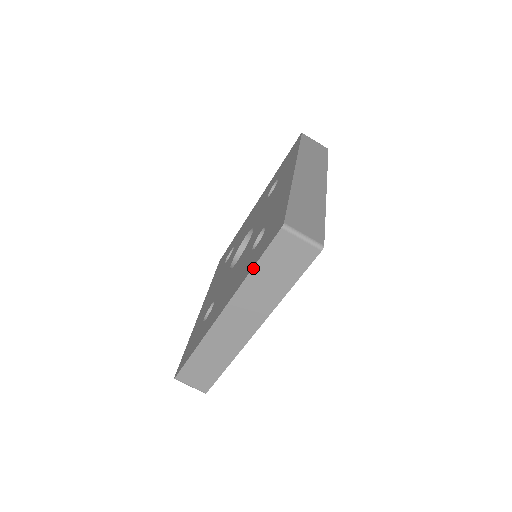
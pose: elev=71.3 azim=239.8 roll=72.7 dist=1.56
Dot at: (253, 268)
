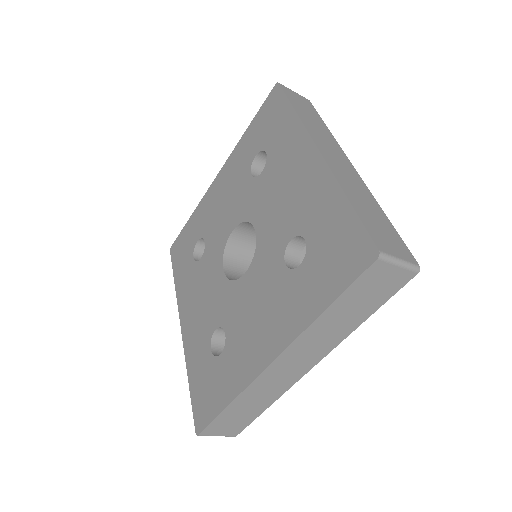
Dot at: (327, 308)
